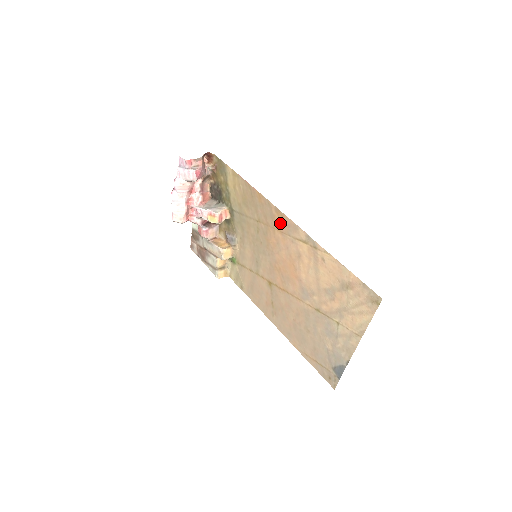
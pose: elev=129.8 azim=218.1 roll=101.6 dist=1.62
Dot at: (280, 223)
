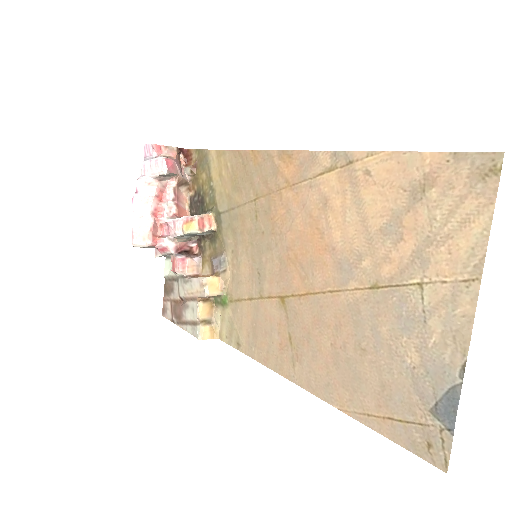
Dot at: (288, 172)
